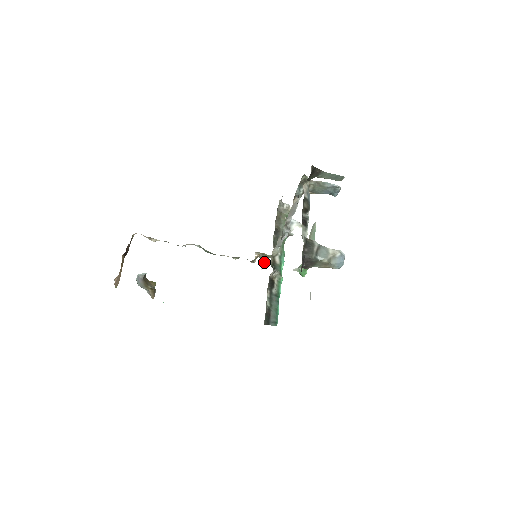
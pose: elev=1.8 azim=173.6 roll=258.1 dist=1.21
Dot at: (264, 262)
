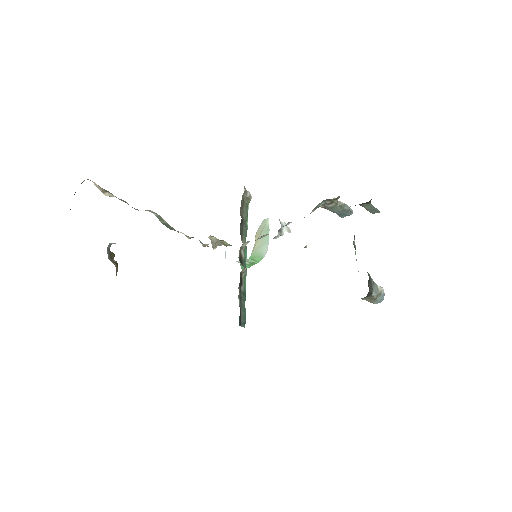
Dot at: (215, 248)
